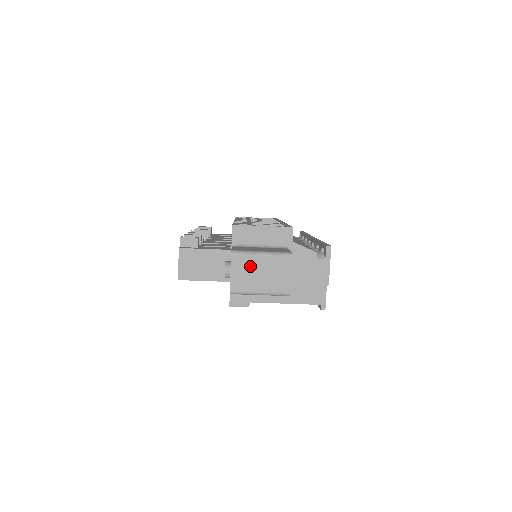
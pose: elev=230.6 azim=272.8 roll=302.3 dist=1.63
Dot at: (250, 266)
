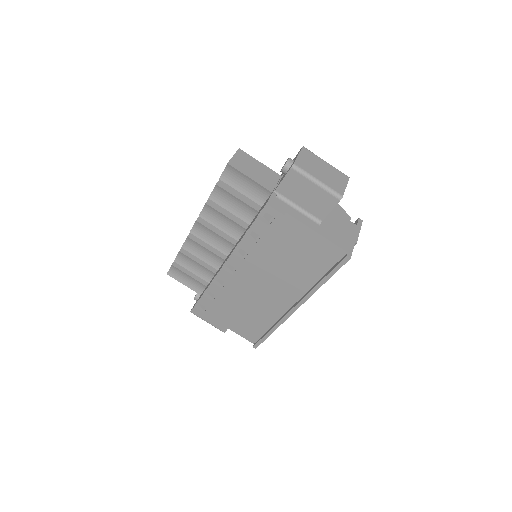
Dot at: (315, 161)
